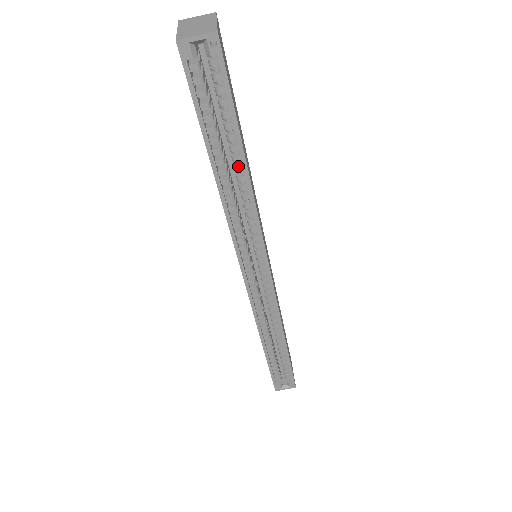
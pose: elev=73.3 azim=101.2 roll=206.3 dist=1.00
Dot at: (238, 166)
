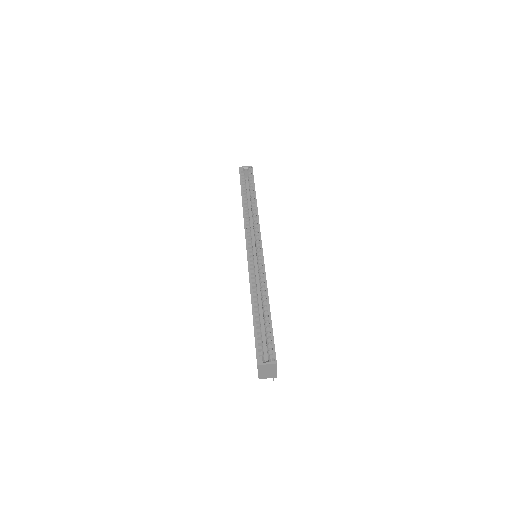
Dot at: (253, 201)
